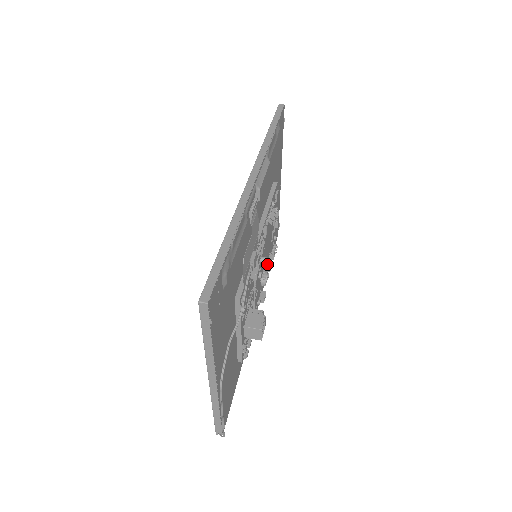
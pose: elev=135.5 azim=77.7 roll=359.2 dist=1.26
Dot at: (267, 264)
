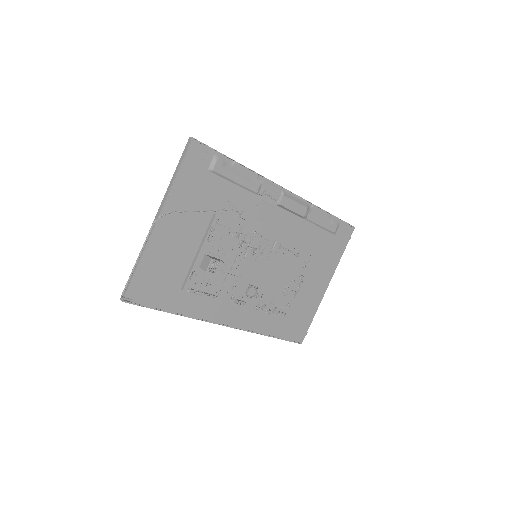
Dot at: (265, 302)
